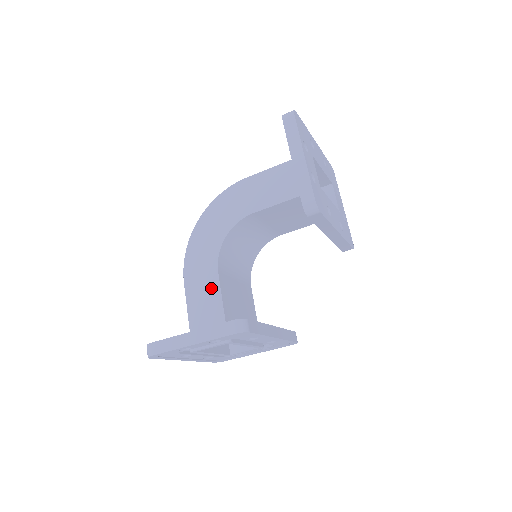
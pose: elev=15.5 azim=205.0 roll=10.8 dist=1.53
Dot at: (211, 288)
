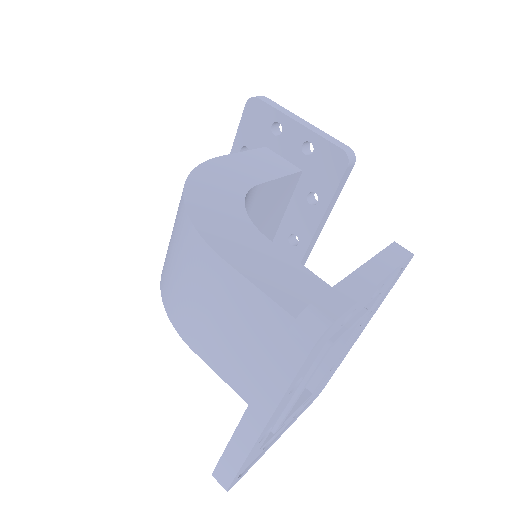
Dot at: (277, 258)
